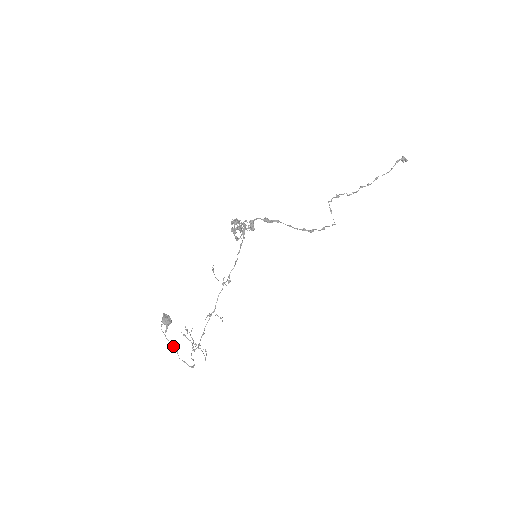
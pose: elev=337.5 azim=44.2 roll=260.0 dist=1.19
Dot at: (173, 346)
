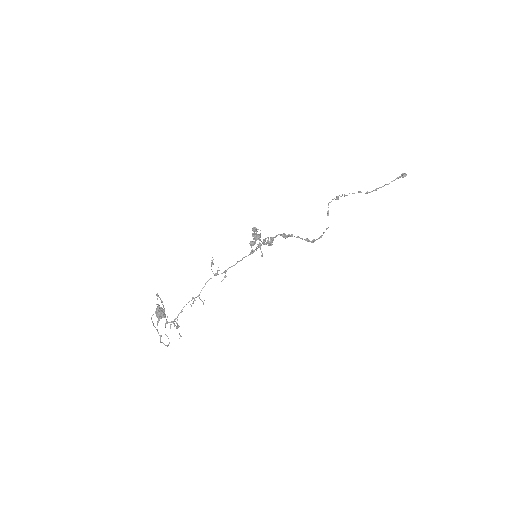
Dot at: (158, 332)
